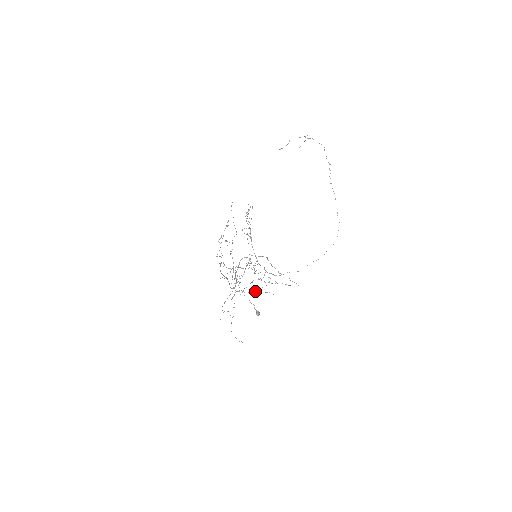
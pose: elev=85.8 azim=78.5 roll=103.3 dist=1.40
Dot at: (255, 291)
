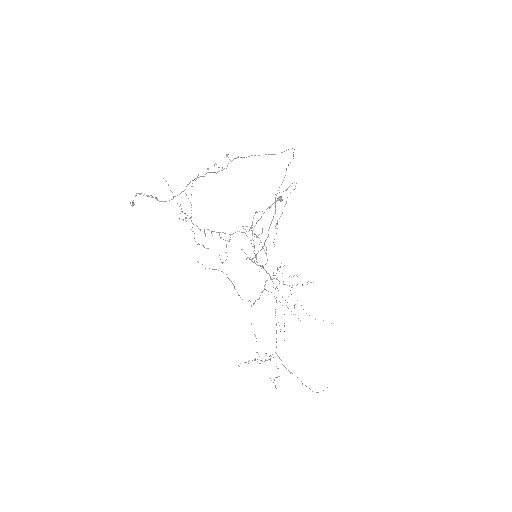
Dot at: occluded
